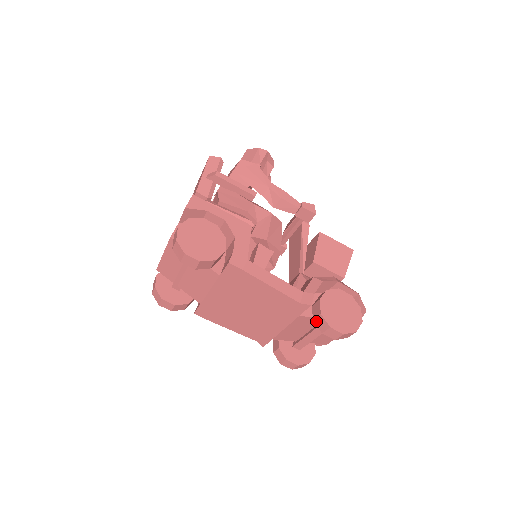
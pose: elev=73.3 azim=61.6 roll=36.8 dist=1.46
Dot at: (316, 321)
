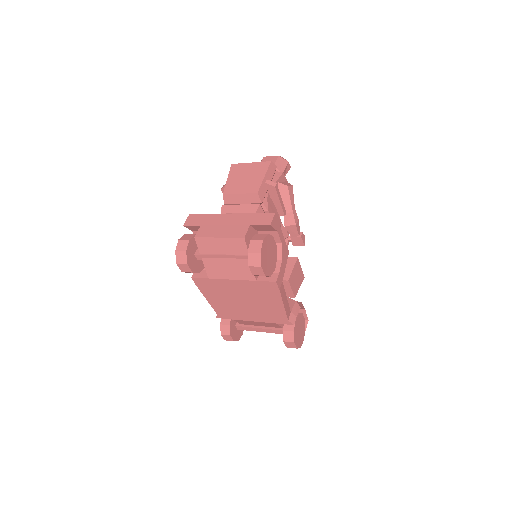
Dot at: (285, 332)
